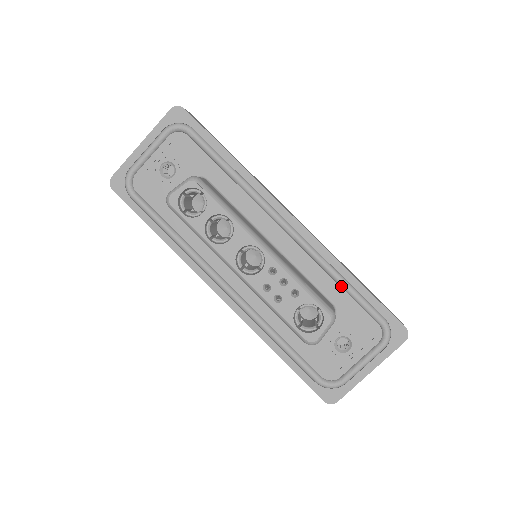
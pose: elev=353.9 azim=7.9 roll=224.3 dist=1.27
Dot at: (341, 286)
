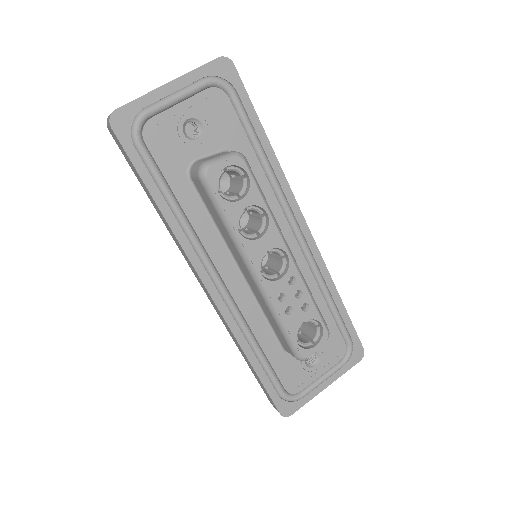
Dot at: (328, 303)
